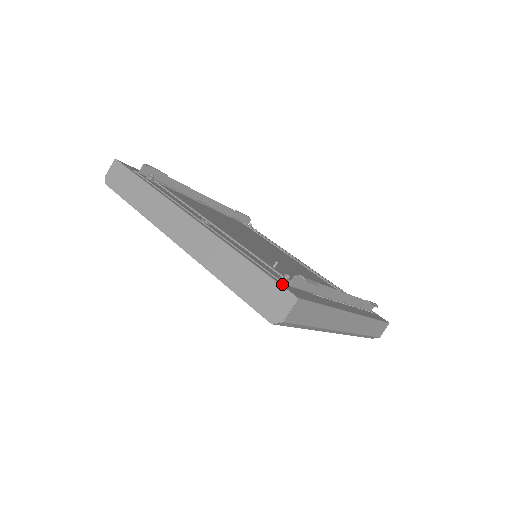
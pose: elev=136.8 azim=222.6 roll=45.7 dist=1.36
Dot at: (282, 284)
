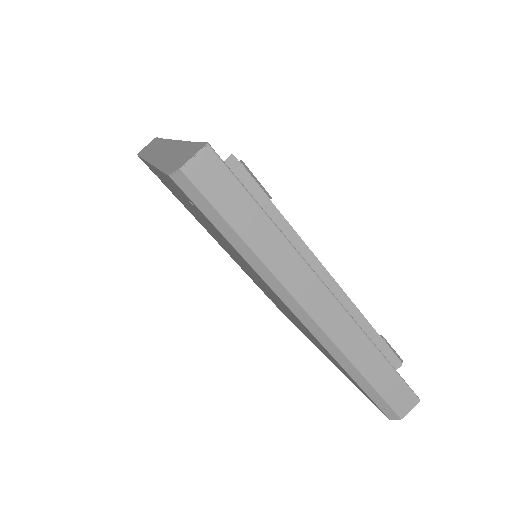
Dot at: occluded
